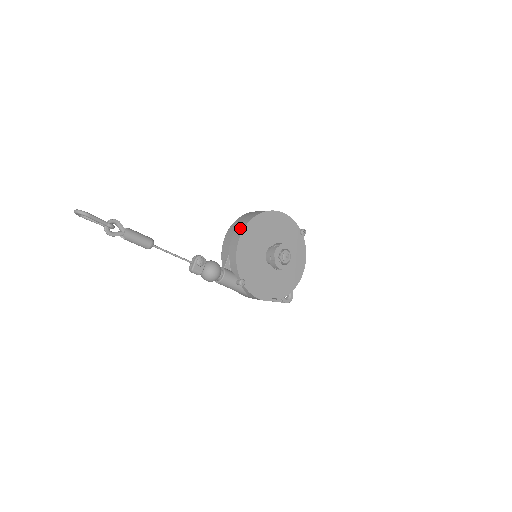
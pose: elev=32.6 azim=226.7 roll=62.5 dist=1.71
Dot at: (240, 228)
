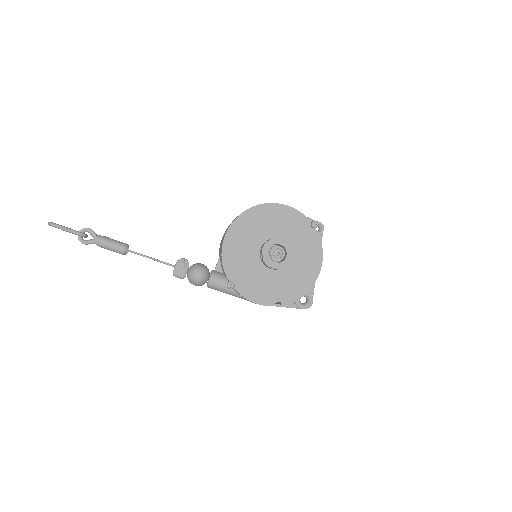
Dot at: occluded
